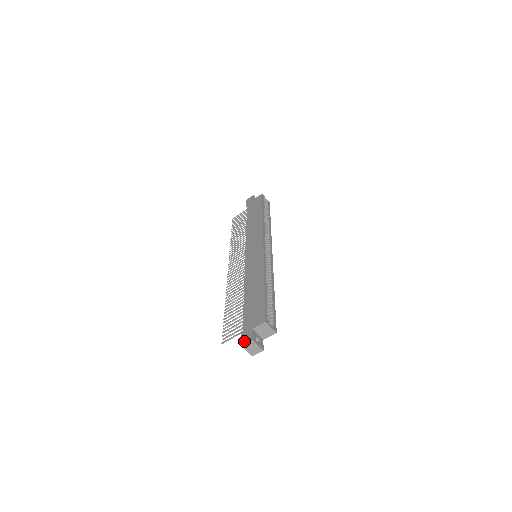
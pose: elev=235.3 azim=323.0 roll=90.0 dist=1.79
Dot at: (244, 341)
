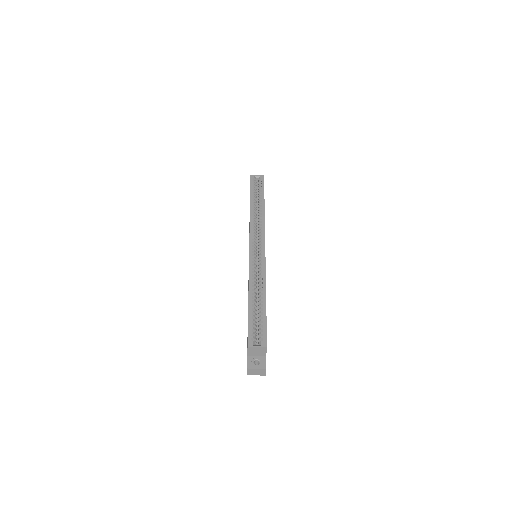
Dot at: occluded
